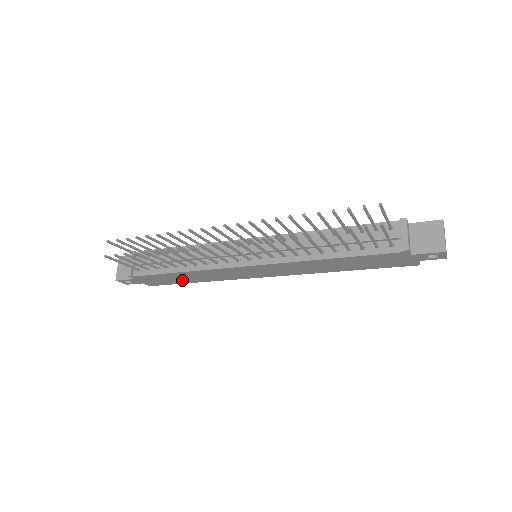
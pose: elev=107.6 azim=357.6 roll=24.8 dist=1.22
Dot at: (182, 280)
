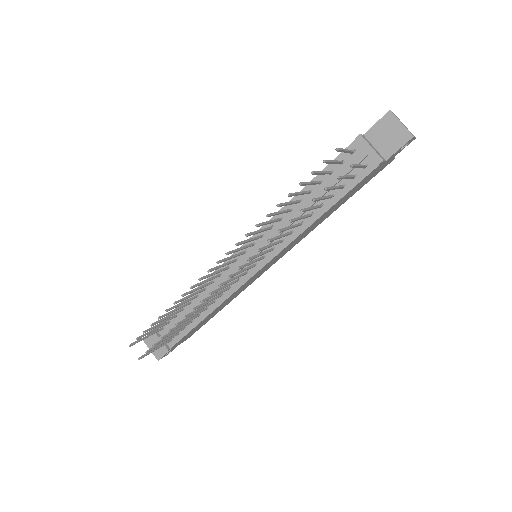
Dot at: occluded
